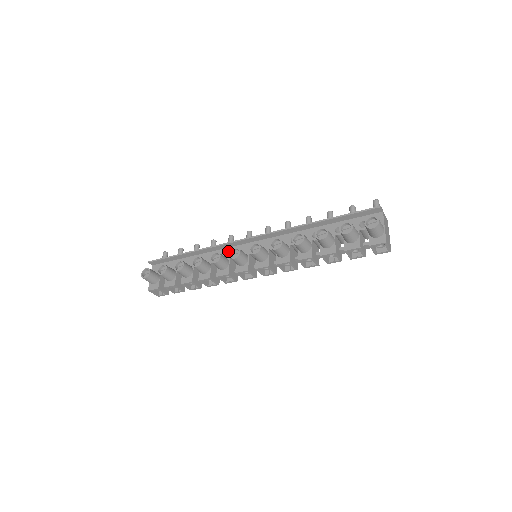
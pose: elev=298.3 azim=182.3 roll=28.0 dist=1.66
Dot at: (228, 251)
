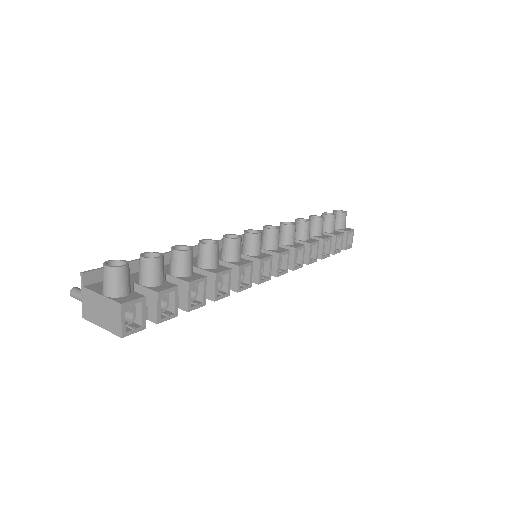
Dot at: (220, 253)
